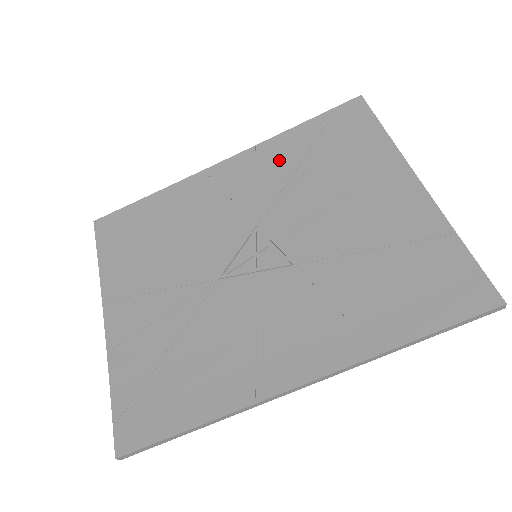
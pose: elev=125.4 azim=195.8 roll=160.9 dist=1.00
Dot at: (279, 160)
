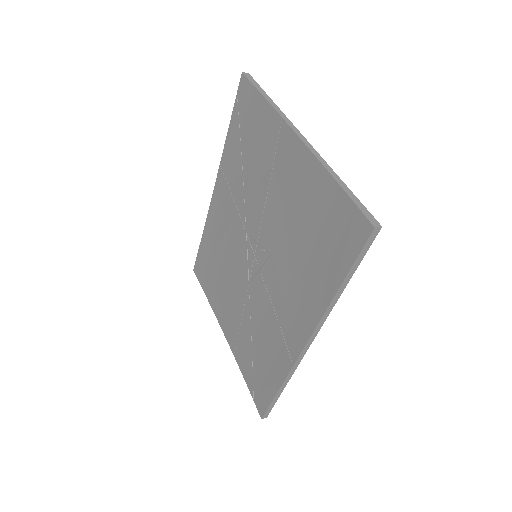
Dot at: (233, 169)
